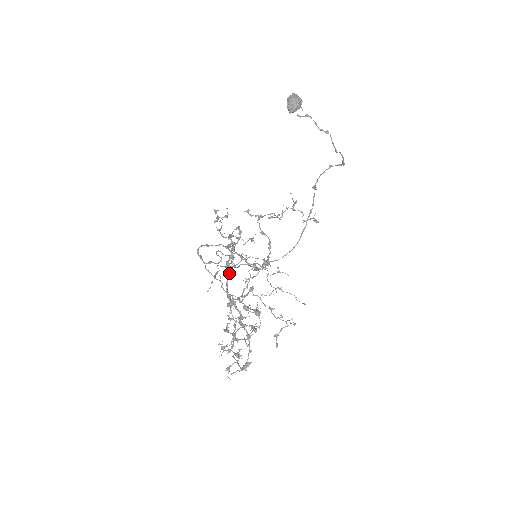
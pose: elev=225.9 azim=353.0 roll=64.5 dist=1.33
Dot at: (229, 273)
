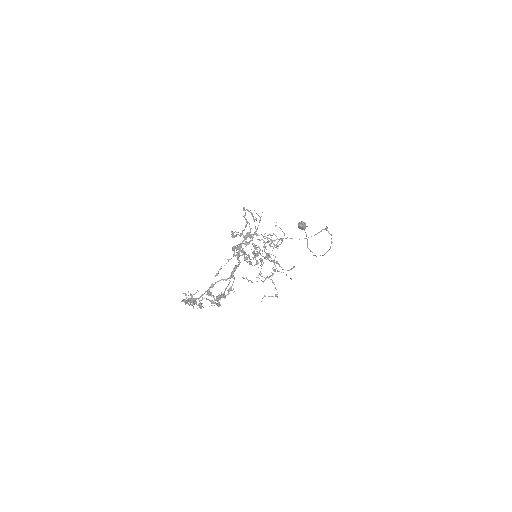
Dot at: occluded
